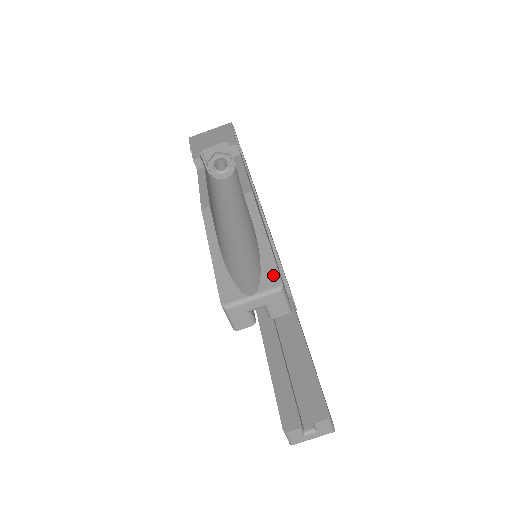
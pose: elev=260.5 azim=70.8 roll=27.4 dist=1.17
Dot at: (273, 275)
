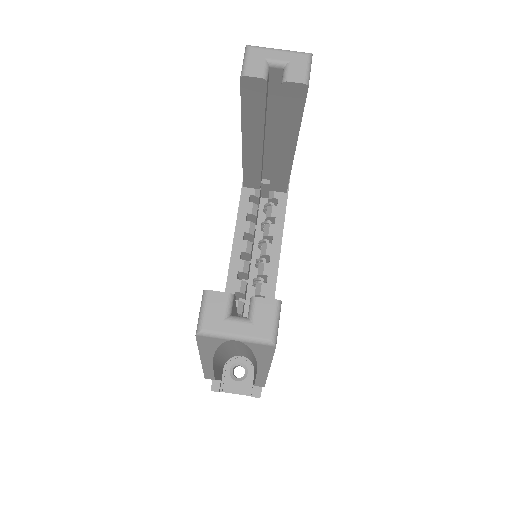
Dot at: occluded
